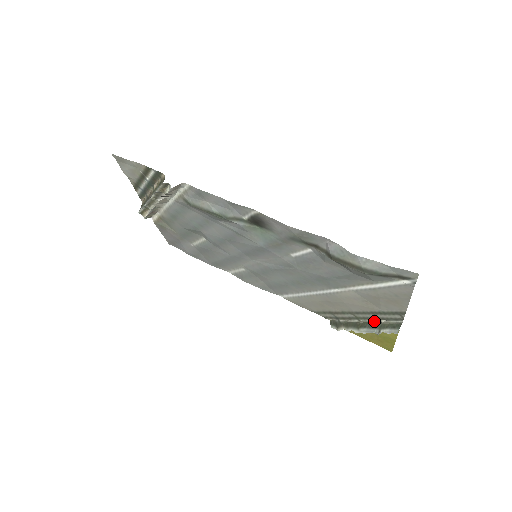
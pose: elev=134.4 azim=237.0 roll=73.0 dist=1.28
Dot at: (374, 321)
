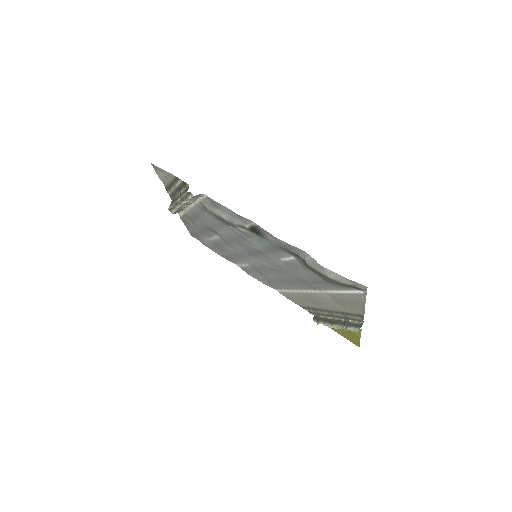
Dot at: (344, 320)
